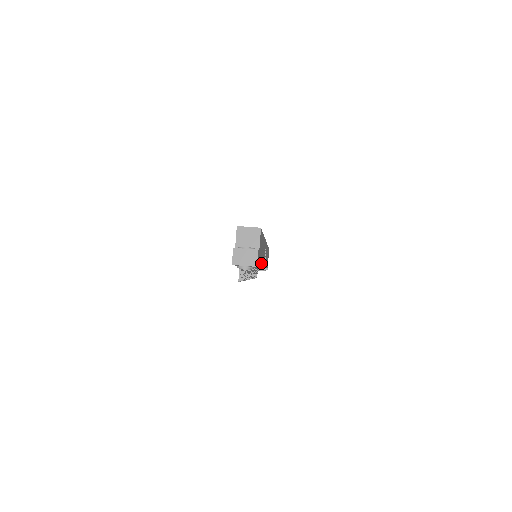
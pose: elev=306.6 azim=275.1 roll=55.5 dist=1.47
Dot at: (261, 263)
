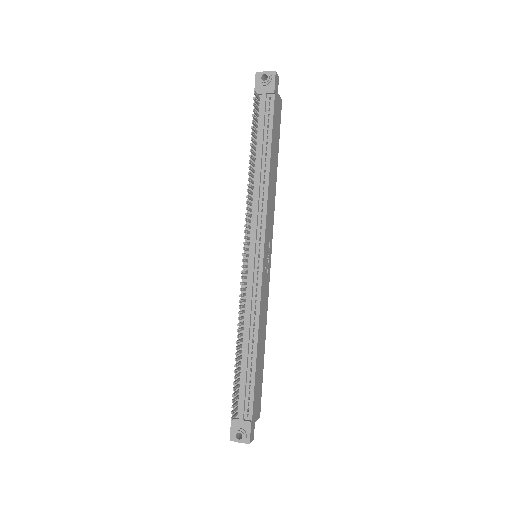
Dot at: (271, 156)
